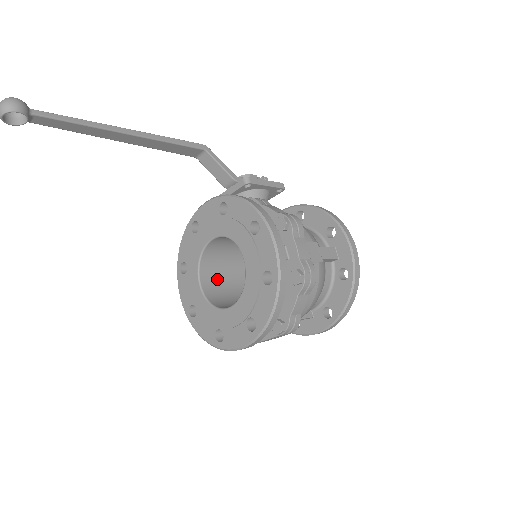
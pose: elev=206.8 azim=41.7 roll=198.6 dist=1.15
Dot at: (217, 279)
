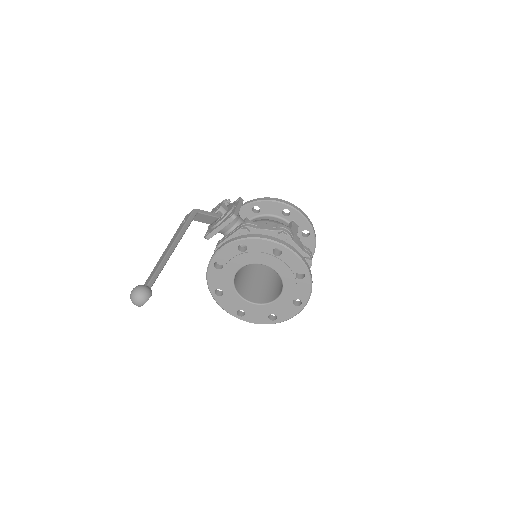
Dot at: (242, 285)
